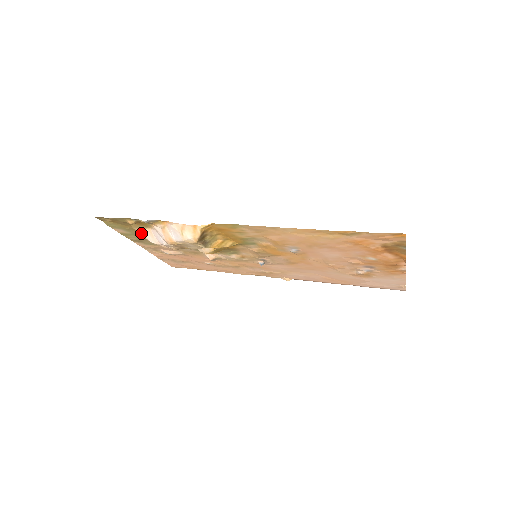
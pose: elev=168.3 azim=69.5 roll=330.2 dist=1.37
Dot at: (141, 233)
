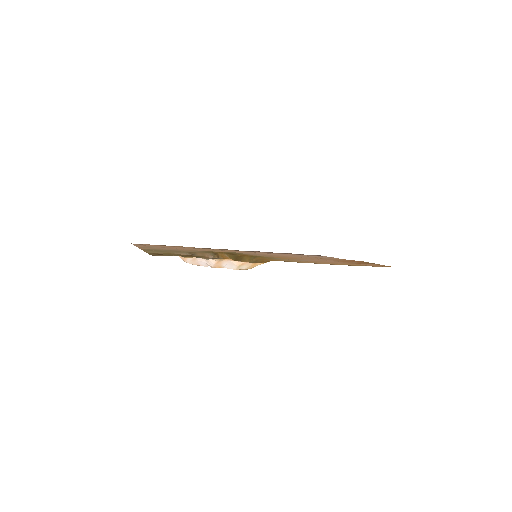
Dot at: (182, 258)
